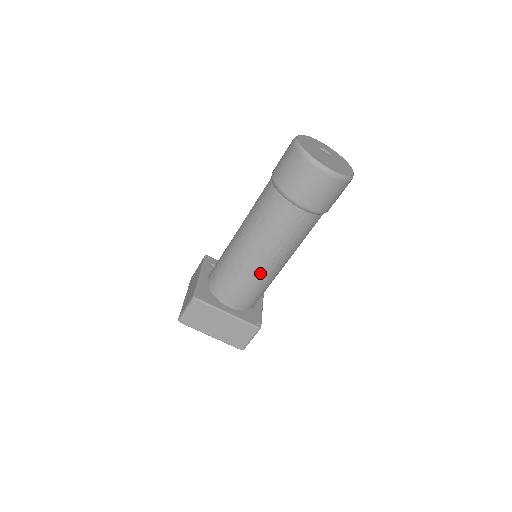
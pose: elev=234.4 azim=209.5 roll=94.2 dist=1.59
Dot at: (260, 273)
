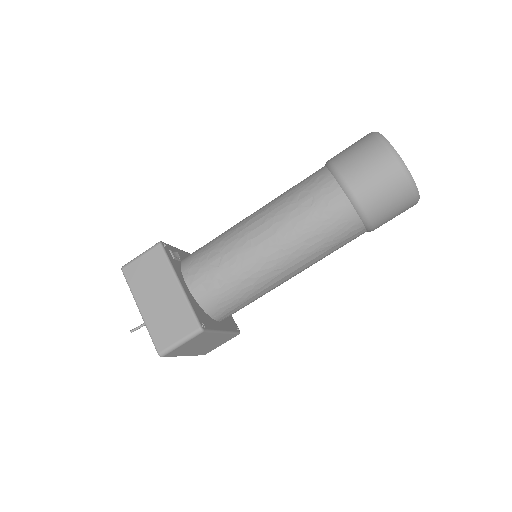
Dot at: occluded
